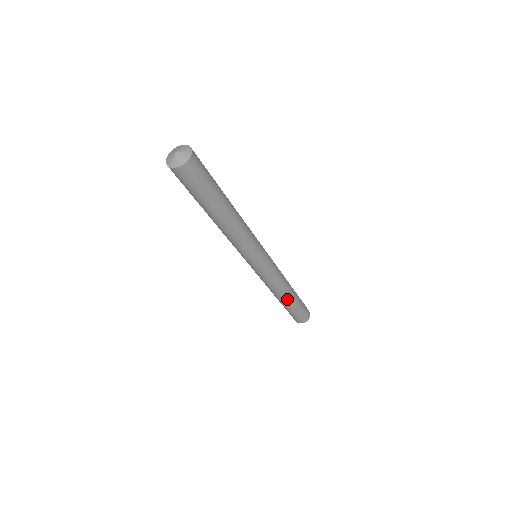
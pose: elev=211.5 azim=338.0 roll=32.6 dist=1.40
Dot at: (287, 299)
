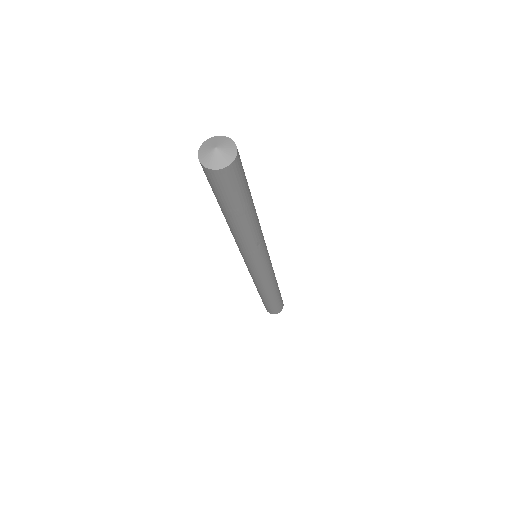
Dot at: (265, 296)
